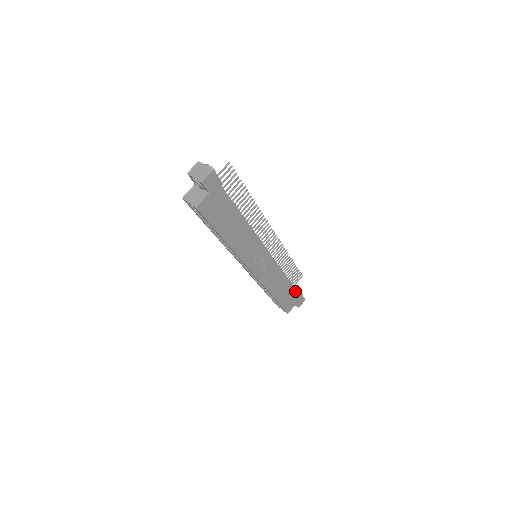
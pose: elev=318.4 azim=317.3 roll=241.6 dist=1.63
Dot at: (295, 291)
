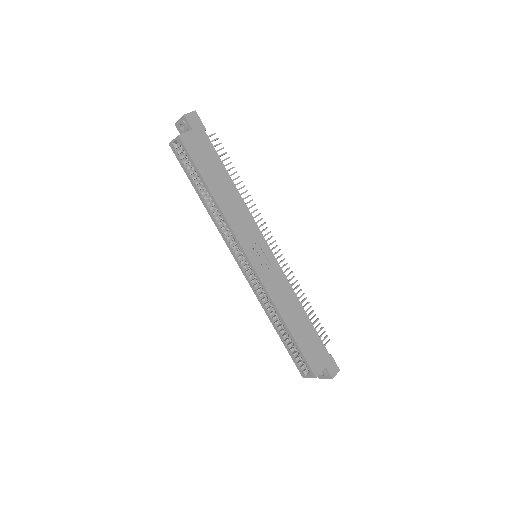
Dot at: (319, 341)
